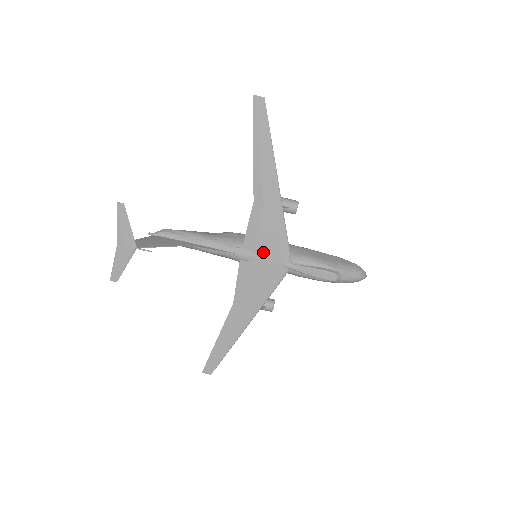
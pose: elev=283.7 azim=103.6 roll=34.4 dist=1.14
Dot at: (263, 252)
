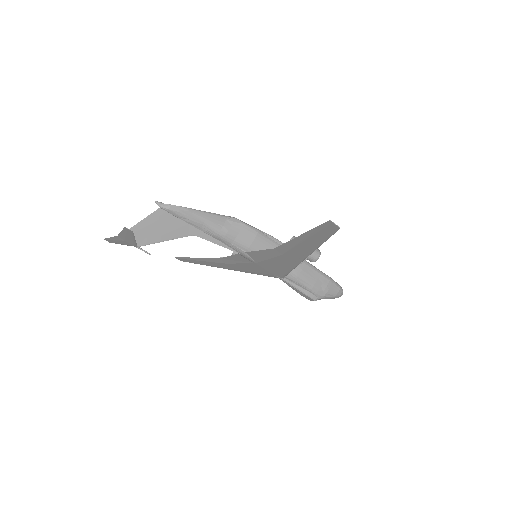
Dot at: (263, 264)
